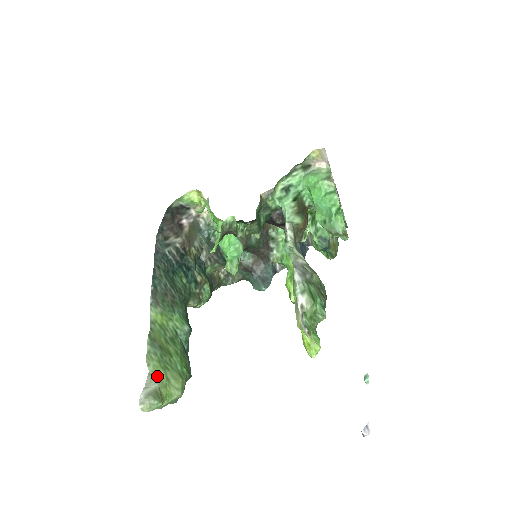
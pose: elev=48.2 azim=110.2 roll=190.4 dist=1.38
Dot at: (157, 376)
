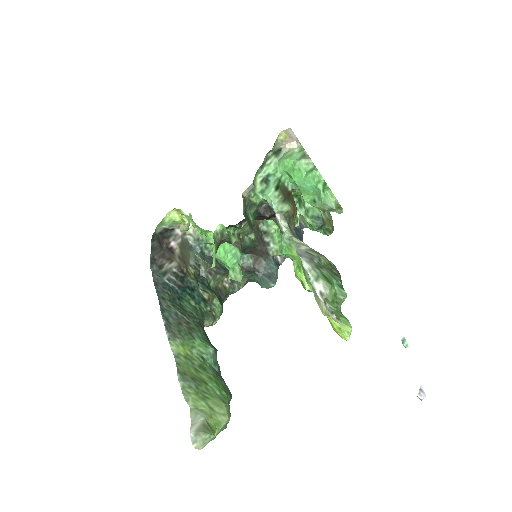
Dot at: (199, 409)
